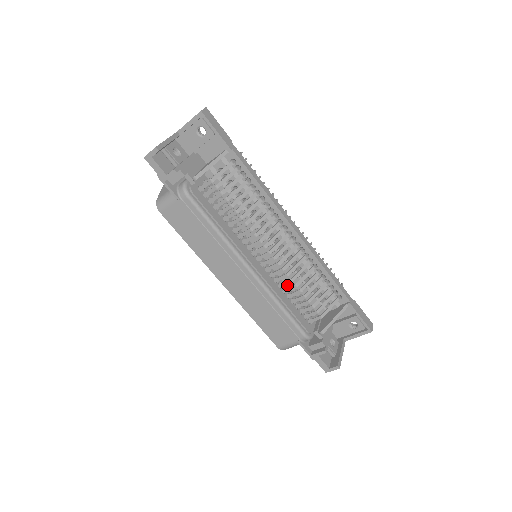
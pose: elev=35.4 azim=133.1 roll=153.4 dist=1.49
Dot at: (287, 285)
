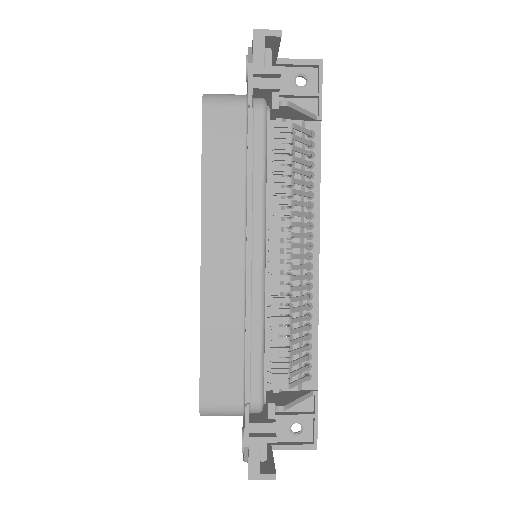
Dot at: occluded
